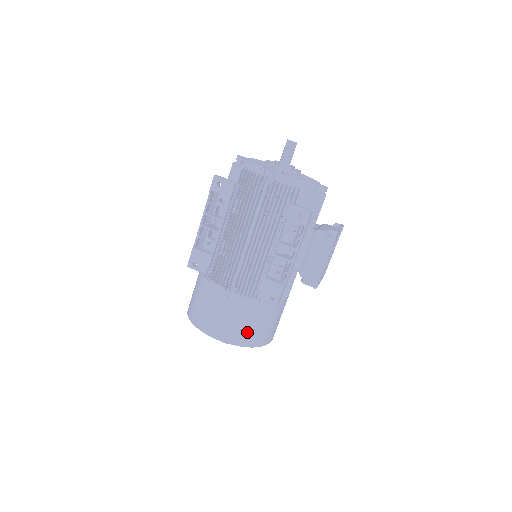
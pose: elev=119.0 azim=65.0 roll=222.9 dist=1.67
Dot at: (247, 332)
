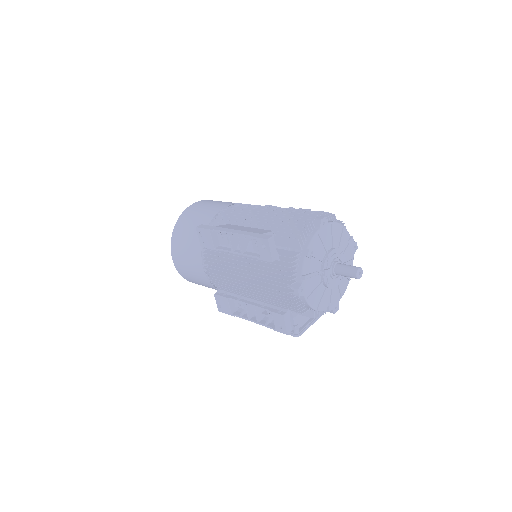
Dot at: (195, 282)
